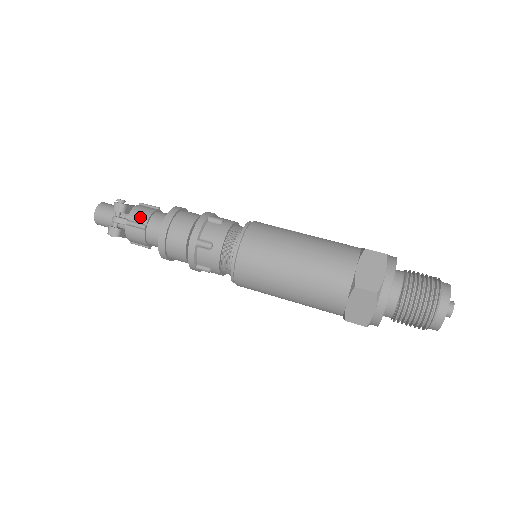
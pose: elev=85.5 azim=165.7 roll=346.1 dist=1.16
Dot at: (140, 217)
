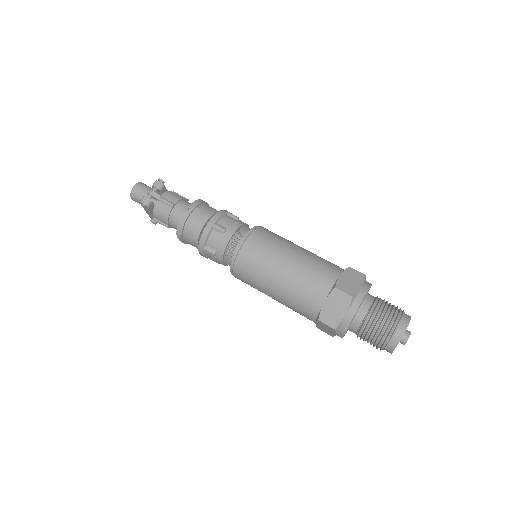
Dot at: (172, 198)
